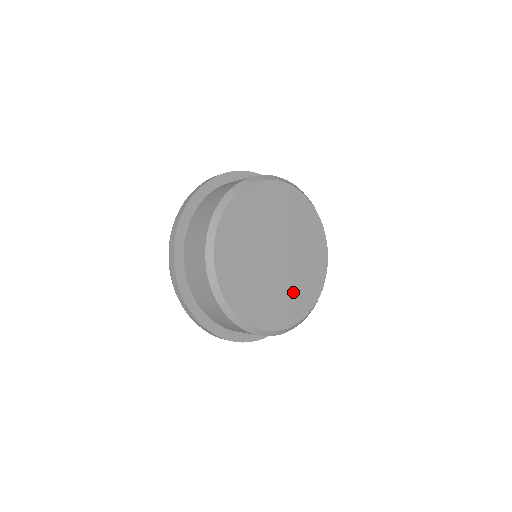
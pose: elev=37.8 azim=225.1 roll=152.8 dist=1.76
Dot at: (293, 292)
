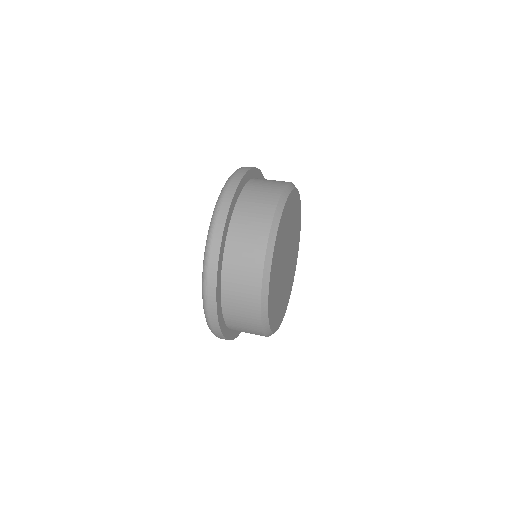
Dot at: (283, 299)
